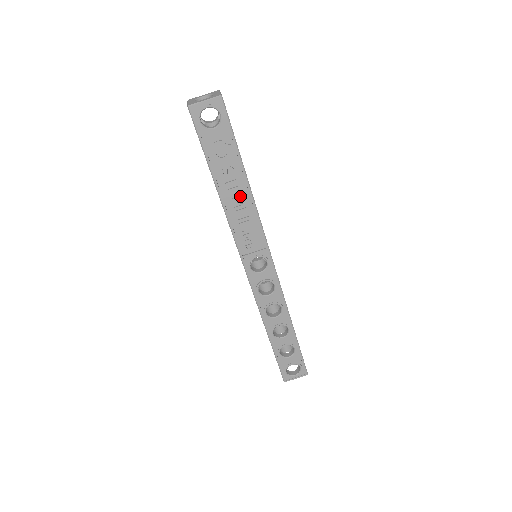
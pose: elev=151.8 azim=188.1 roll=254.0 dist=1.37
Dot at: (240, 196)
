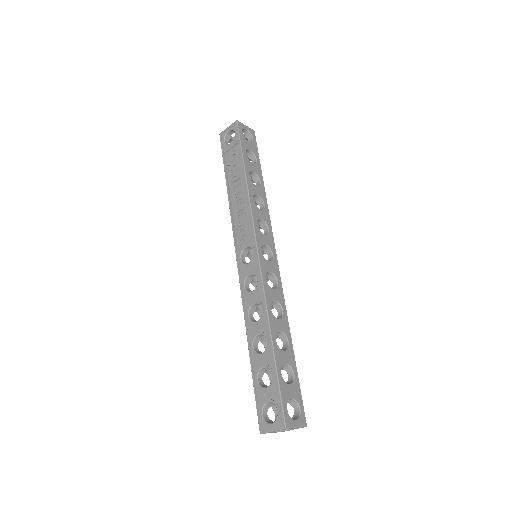
Dot at: (240, 190)
